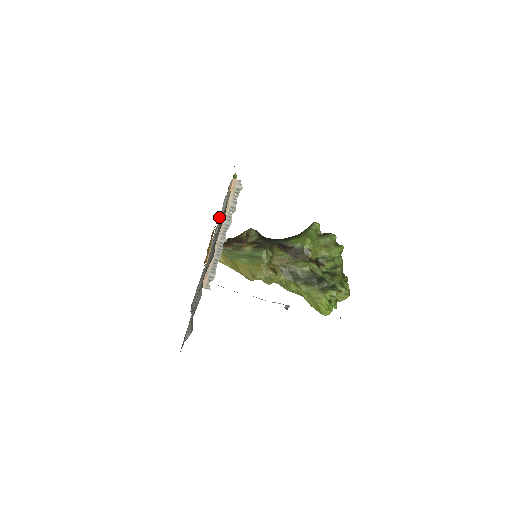
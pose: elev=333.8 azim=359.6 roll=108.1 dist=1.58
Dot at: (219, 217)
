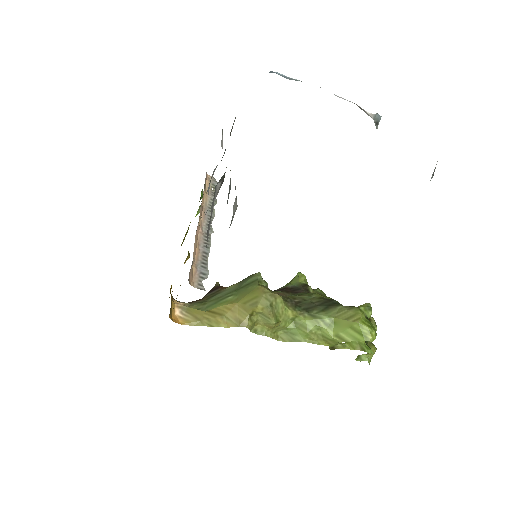
Dot at: occluded
